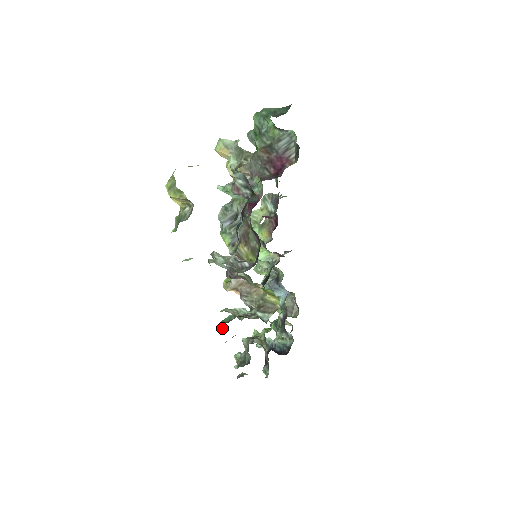
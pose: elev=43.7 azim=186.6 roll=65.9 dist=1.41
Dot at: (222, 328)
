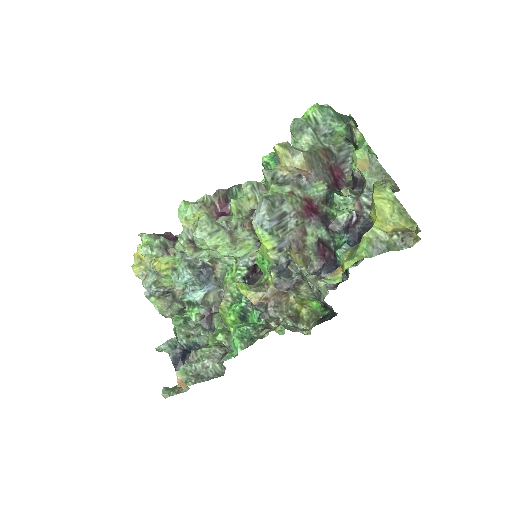
Dot at: (246, 345)
